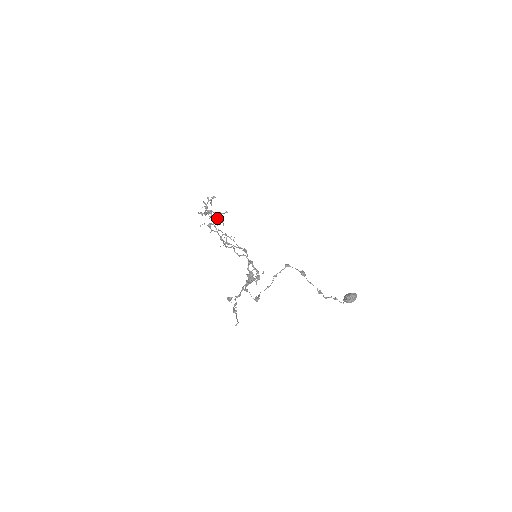
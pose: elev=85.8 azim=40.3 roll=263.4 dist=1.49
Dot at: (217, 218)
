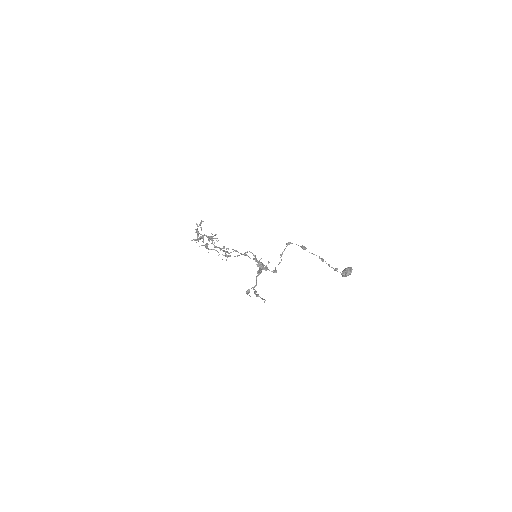
Dot at: (211, 238)
